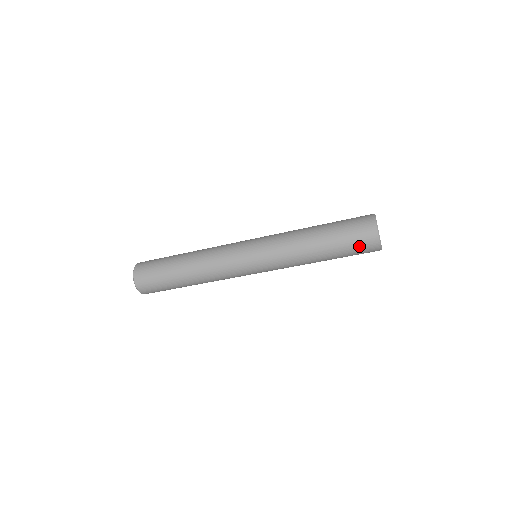
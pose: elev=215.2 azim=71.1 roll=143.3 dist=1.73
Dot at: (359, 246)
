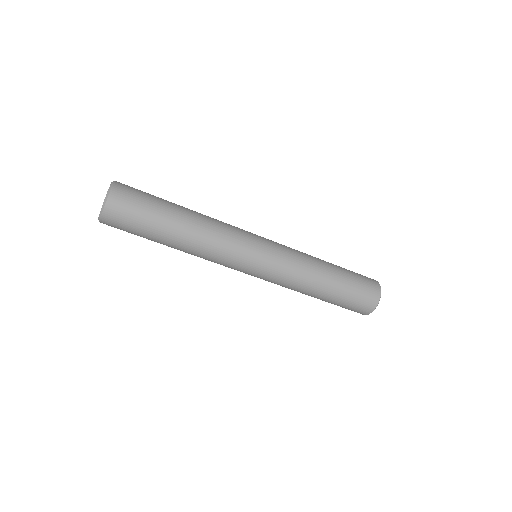
Dot at: (360, 299)
